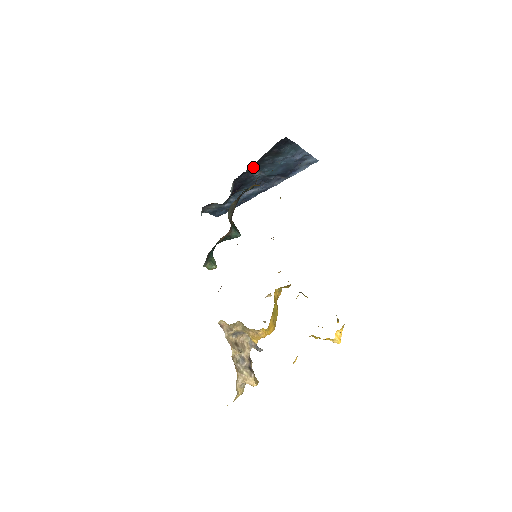
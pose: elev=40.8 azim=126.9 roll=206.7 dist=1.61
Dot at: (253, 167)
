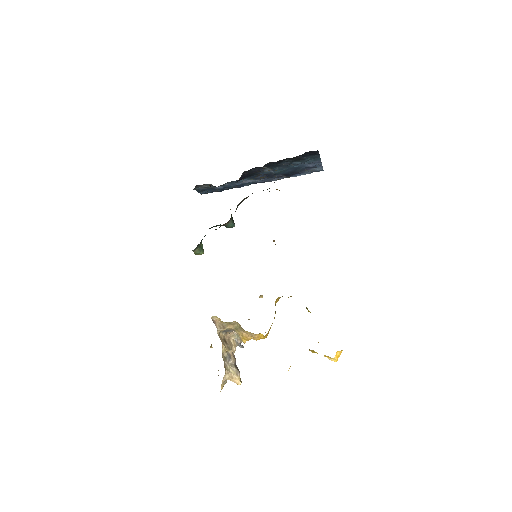
Dot at: (269, 165)
